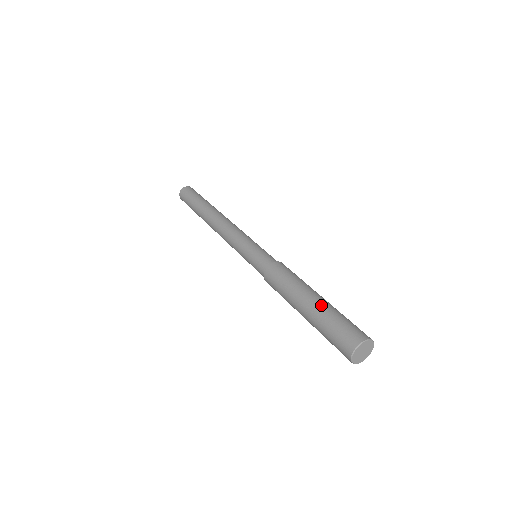
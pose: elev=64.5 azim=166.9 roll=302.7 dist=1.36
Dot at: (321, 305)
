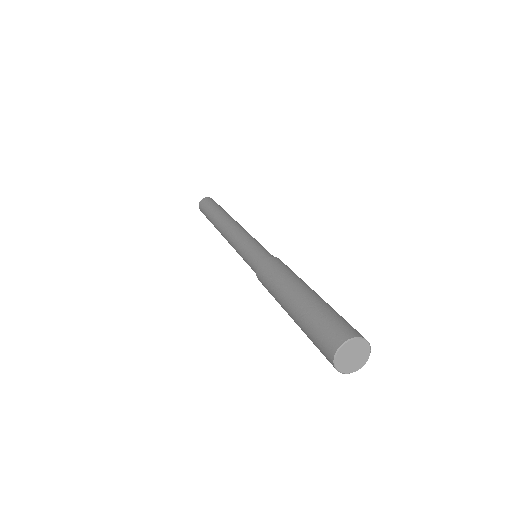
Dot at: (320, 297)
